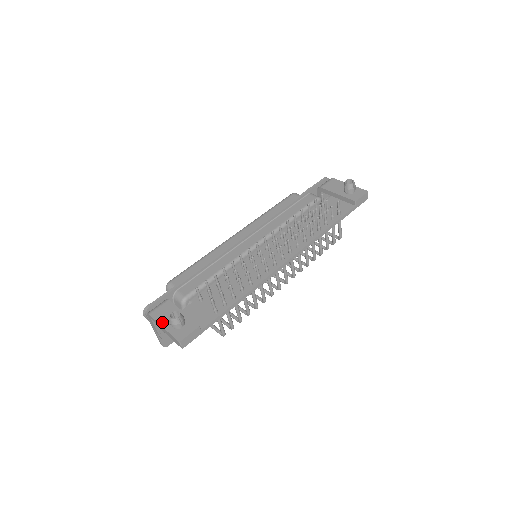
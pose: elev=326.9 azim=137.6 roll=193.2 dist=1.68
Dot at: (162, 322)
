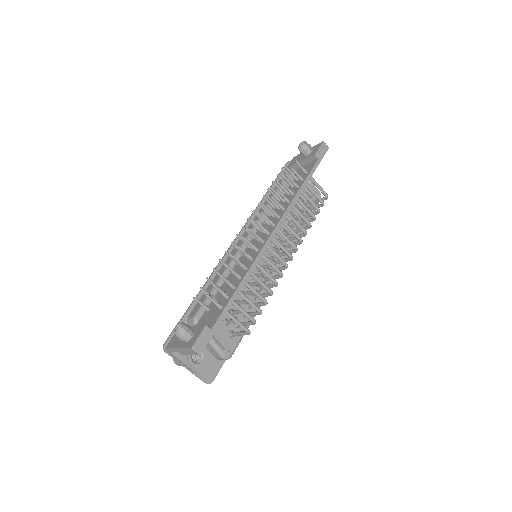
Dot at: (176, 345)
